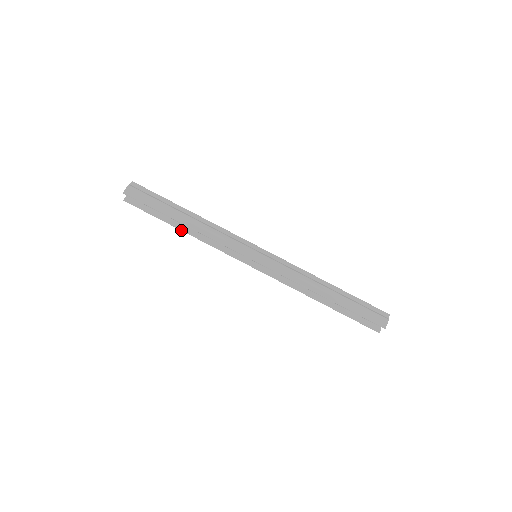
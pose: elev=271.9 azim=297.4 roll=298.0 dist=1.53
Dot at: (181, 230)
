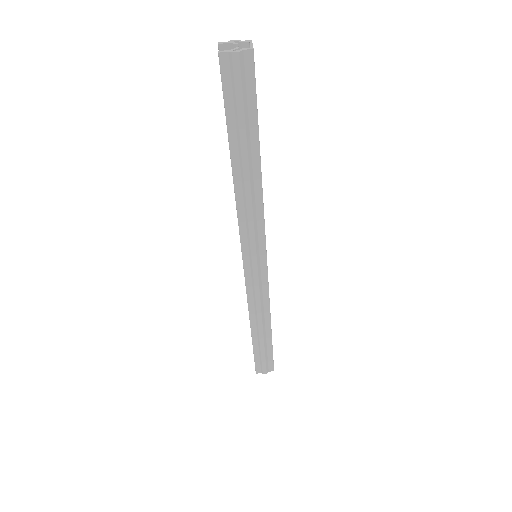
Dot at: occluded
